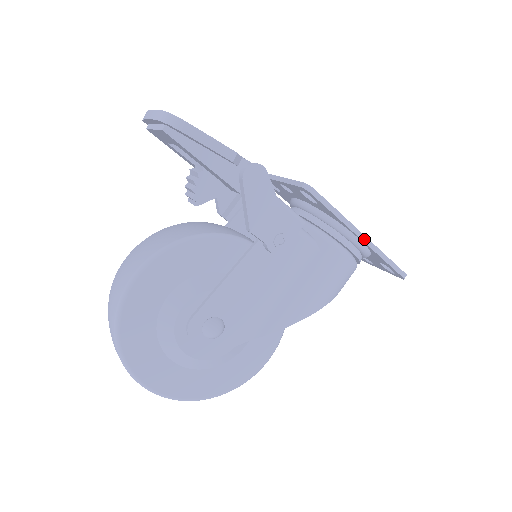
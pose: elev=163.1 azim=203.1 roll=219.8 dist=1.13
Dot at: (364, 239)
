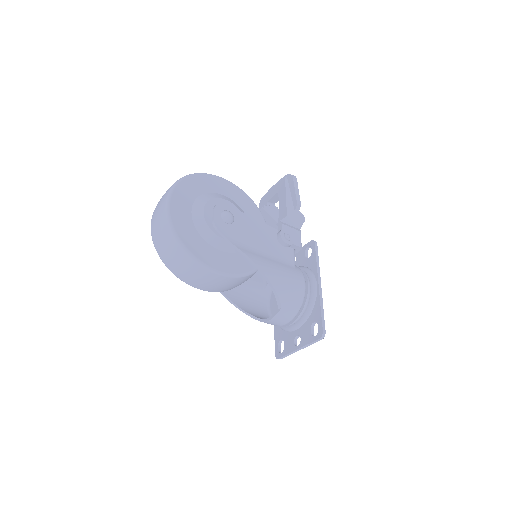
Dot at: (320, 287)
